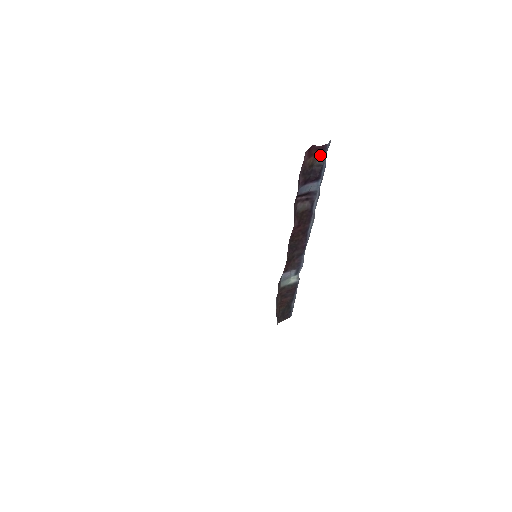
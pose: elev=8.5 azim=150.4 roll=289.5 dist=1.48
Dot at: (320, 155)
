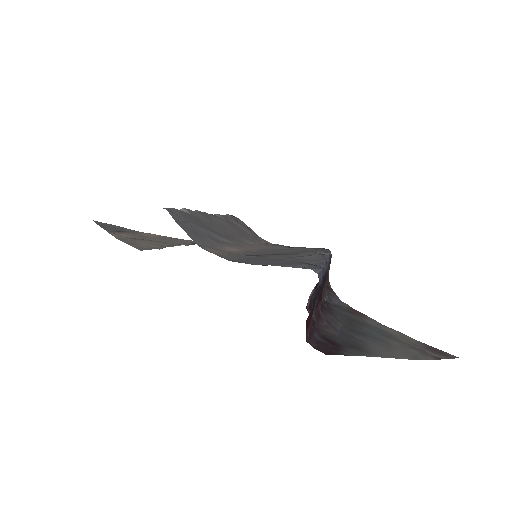
Dot at: occluded
